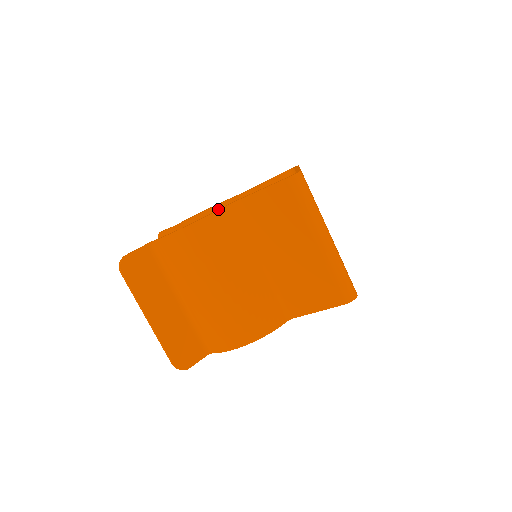
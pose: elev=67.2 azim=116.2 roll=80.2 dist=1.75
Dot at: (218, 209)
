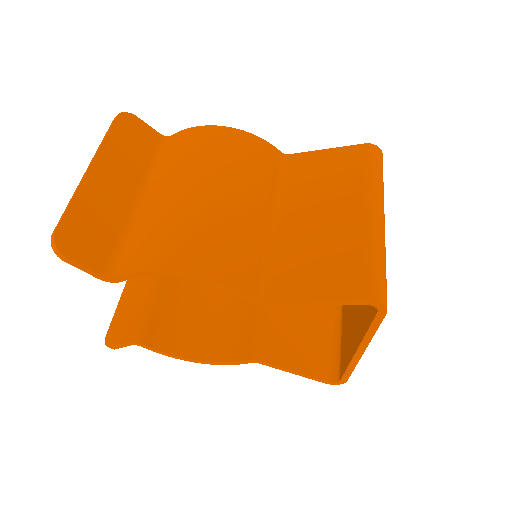
Dot at: occluded
